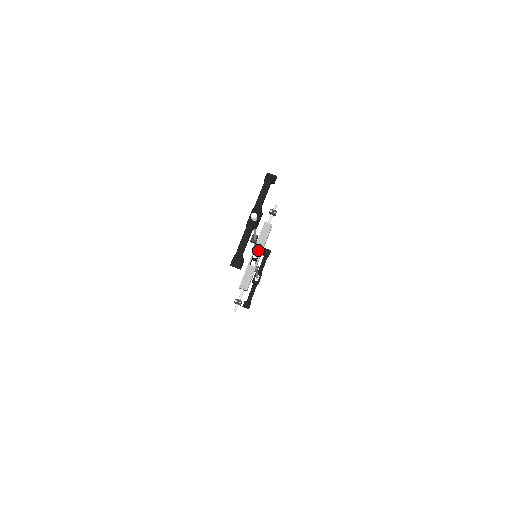
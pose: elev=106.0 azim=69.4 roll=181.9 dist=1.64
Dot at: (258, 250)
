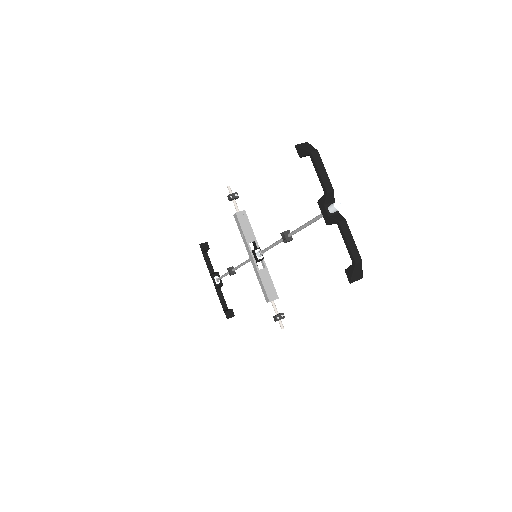
Dot at: (257, 248)
